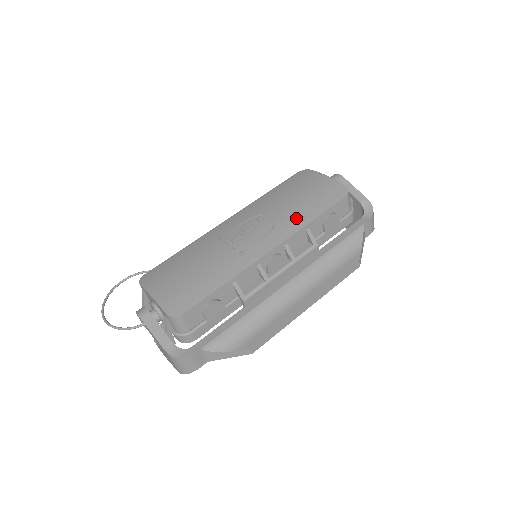
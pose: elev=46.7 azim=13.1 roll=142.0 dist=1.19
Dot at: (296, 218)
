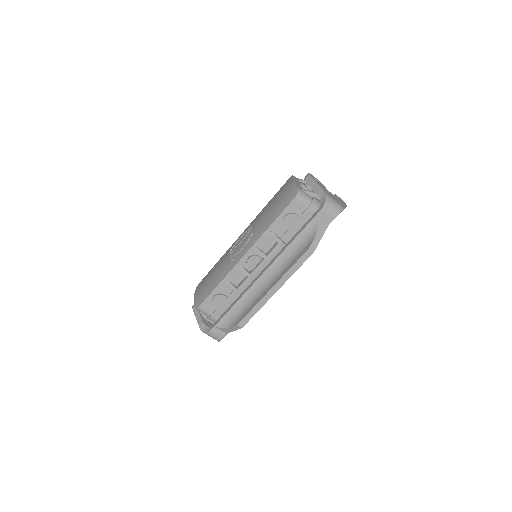
Dot at: (263, 225)
